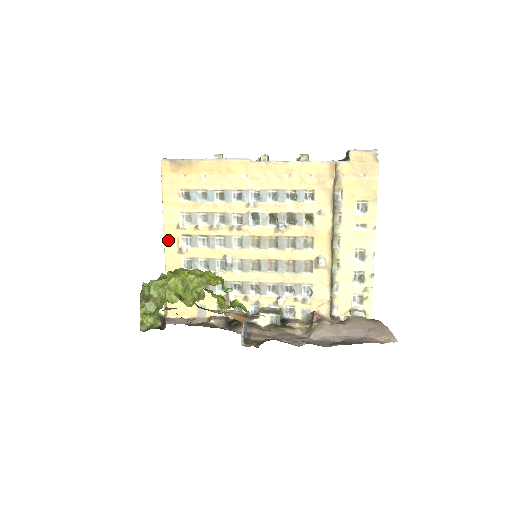
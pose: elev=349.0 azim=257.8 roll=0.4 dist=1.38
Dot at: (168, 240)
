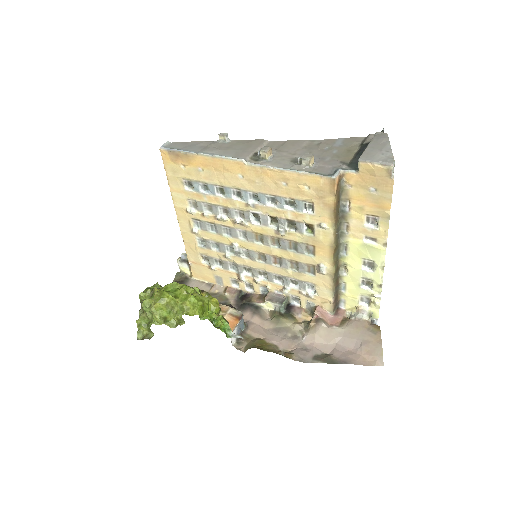
Dot at: (181, 220)
